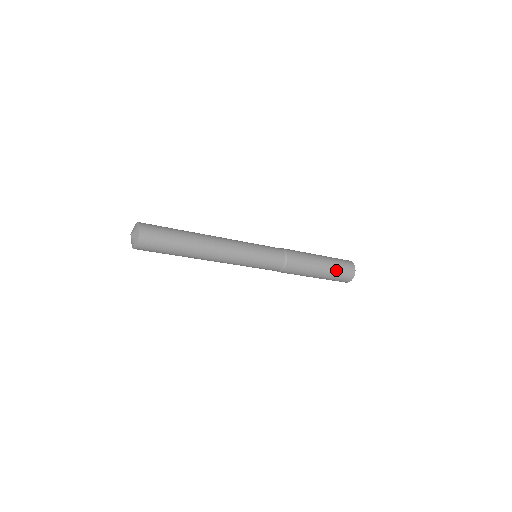
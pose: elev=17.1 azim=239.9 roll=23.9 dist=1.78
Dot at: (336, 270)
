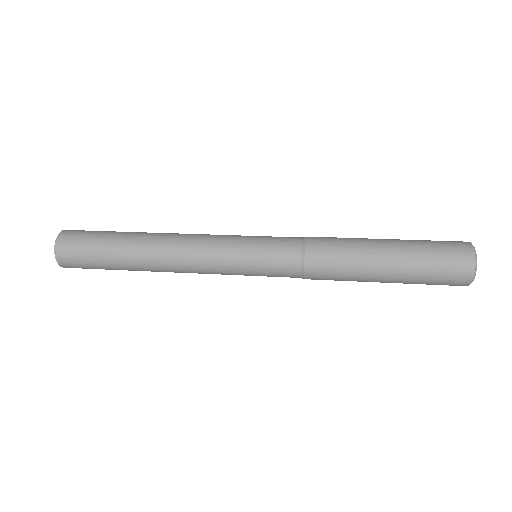
Dot at: (423, 262)
